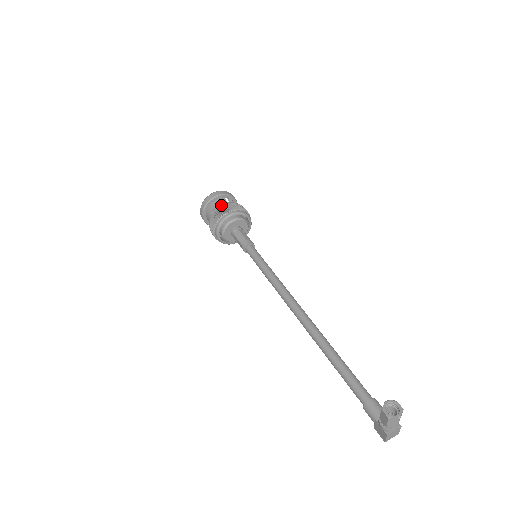
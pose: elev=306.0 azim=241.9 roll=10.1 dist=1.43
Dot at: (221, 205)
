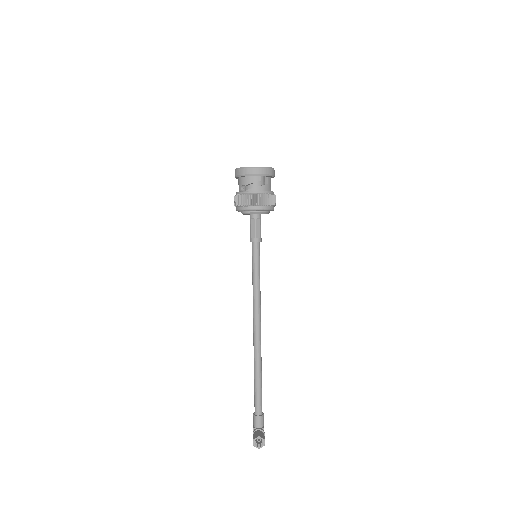
Dot at: (251, 191)
